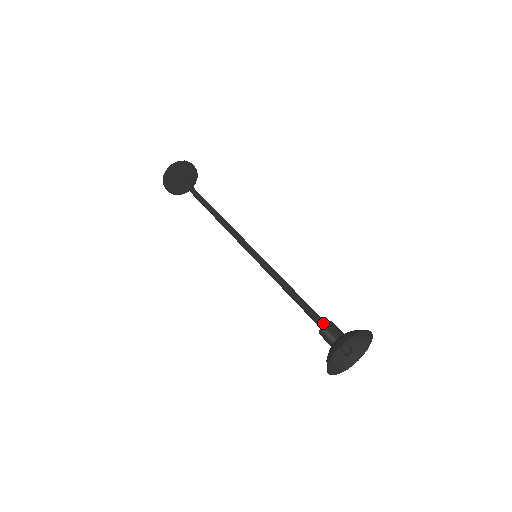
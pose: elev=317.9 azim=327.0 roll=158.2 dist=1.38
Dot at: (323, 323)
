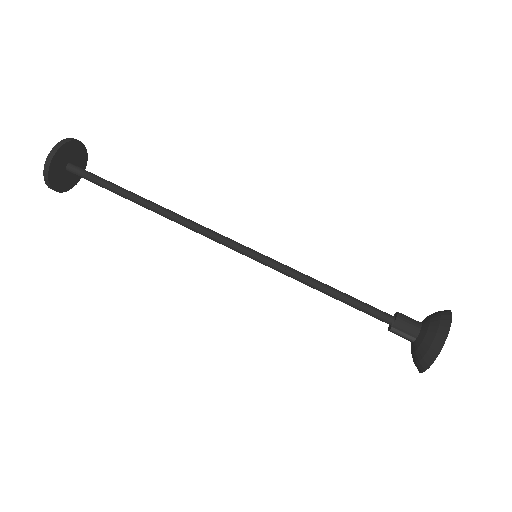
Dot at: (389, 320)
